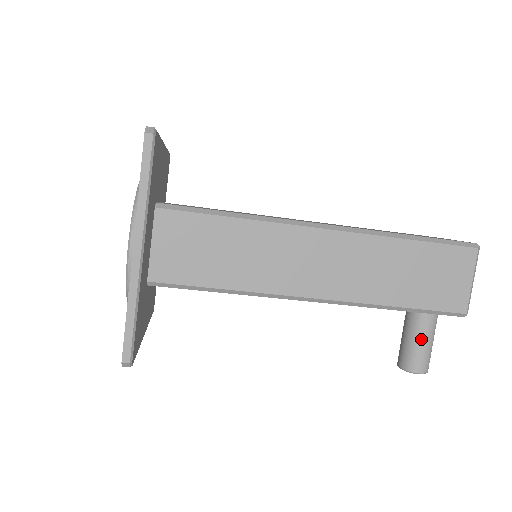
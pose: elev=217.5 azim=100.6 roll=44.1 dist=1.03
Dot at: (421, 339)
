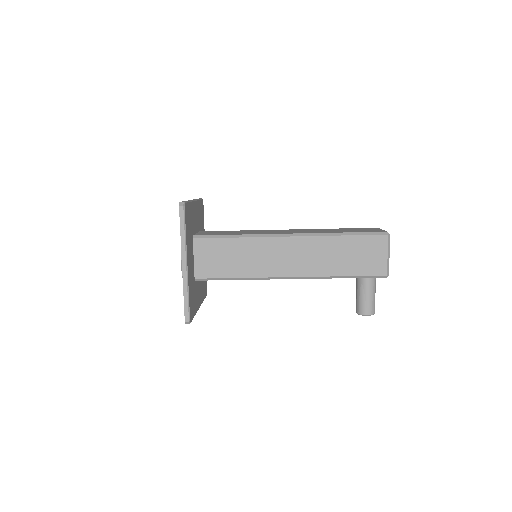
Dot at: (365, 294)
